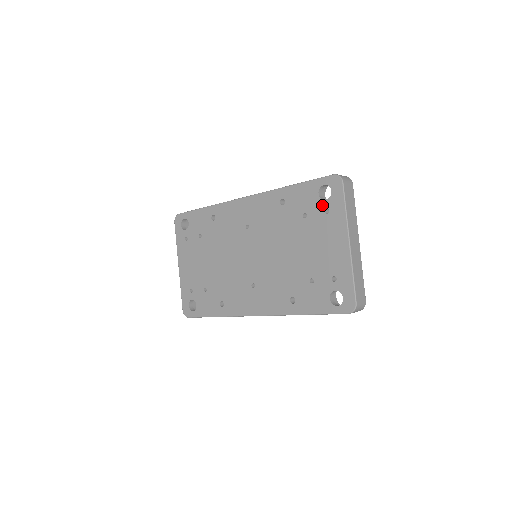
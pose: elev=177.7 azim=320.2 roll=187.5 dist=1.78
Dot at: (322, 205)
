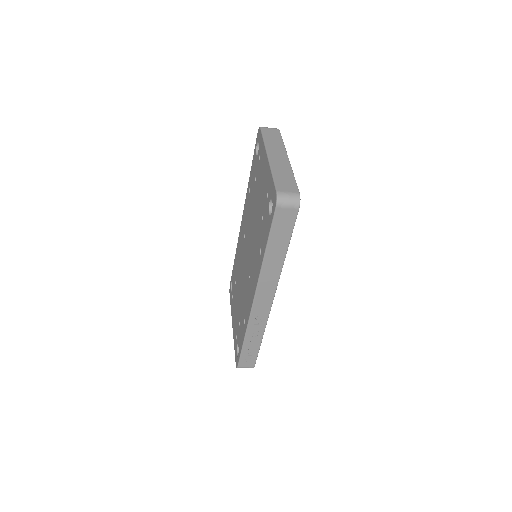
Dot at: (258, 158)
